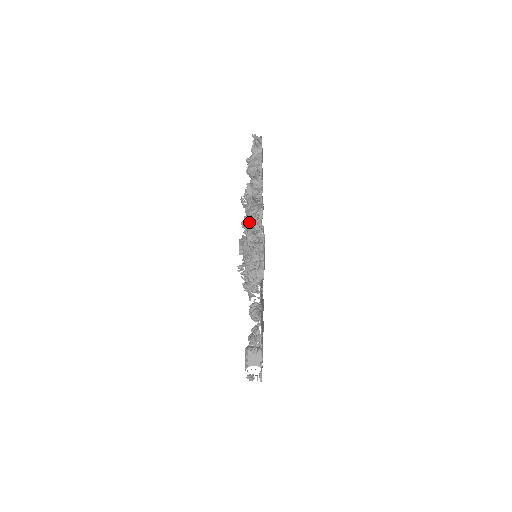
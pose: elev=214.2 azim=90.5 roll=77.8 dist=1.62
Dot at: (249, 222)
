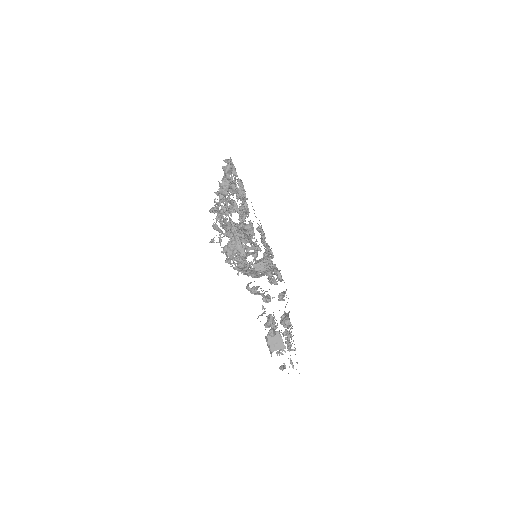
Dot at: (215, 207)
